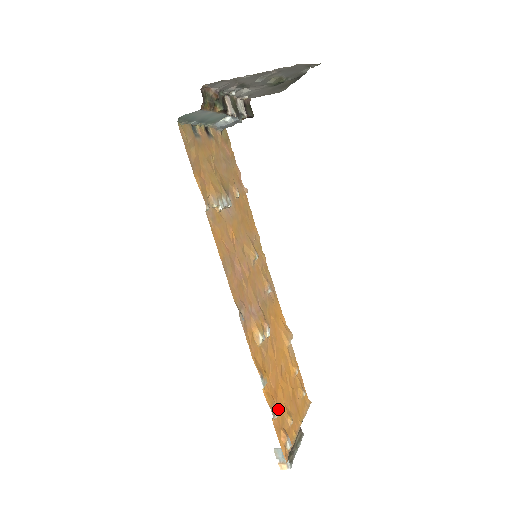
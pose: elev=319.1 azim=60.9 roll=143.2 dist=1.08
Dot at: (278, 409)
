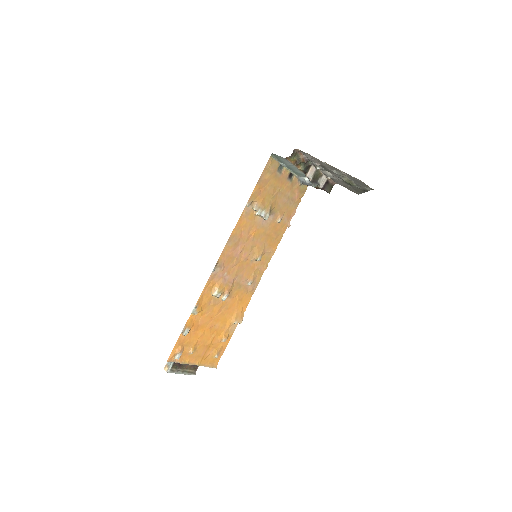
Dot at: (191, 336)
